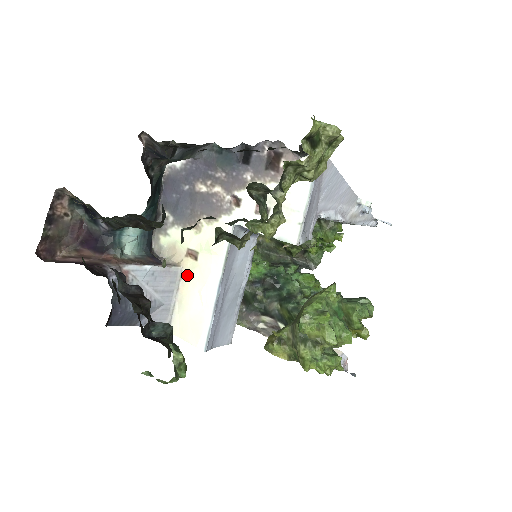
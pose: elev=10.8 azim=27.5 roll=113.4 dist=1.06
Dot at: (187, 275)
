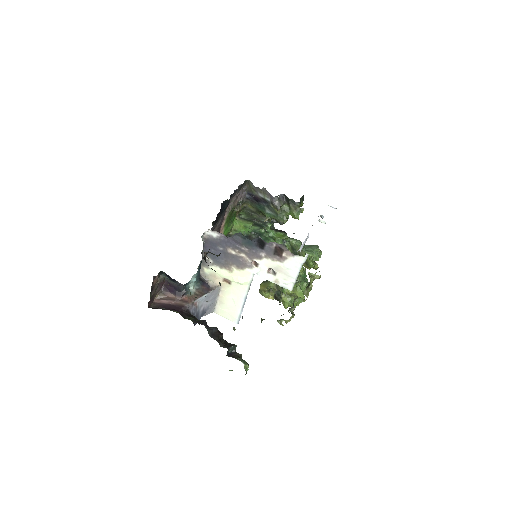
Dot at: (224, 290)
